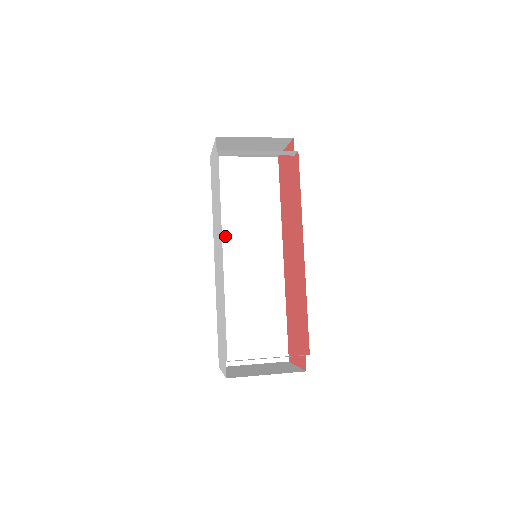
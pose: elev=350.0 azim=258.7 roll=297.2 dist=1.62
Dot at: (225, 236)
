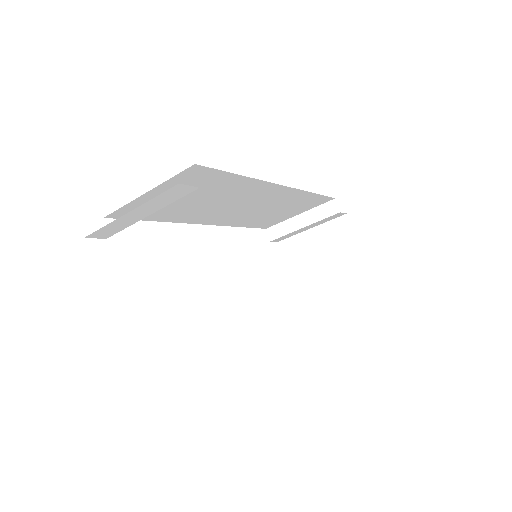
Dot at: occluded
